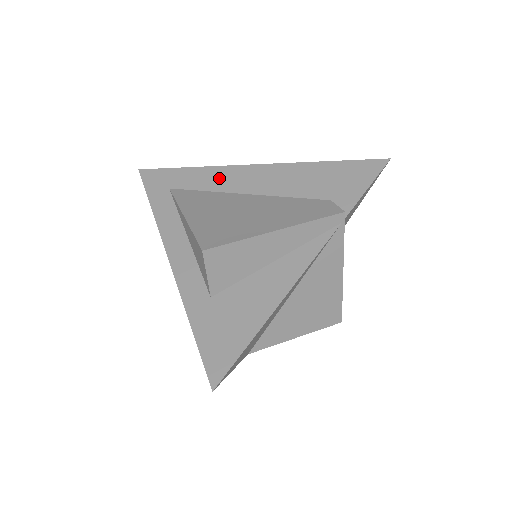
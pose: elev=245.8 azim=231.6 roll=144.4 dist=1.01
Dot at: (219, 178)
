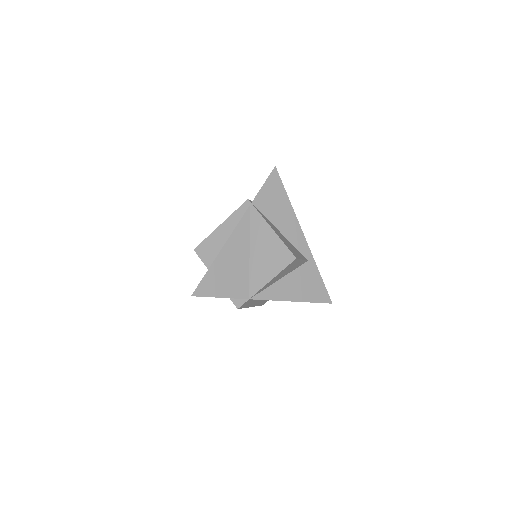
Dot at: occluded
